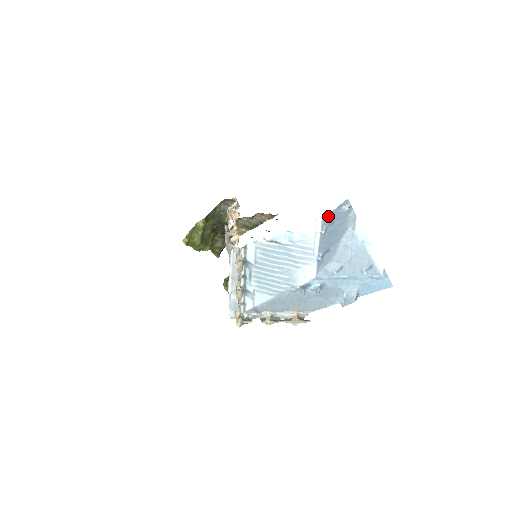
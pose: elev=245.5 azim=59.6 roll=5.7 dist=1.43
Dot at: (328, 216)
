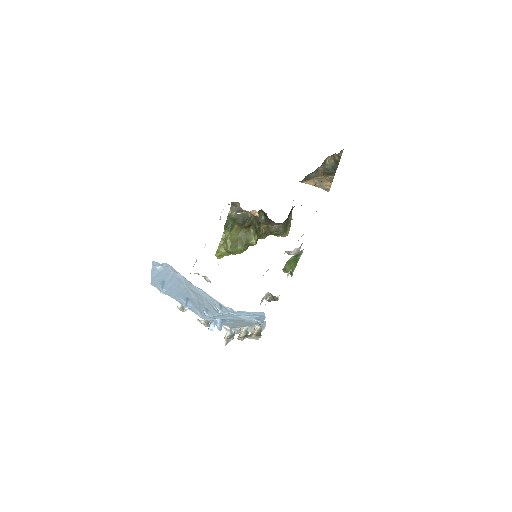
Dot at: (153, 280)
